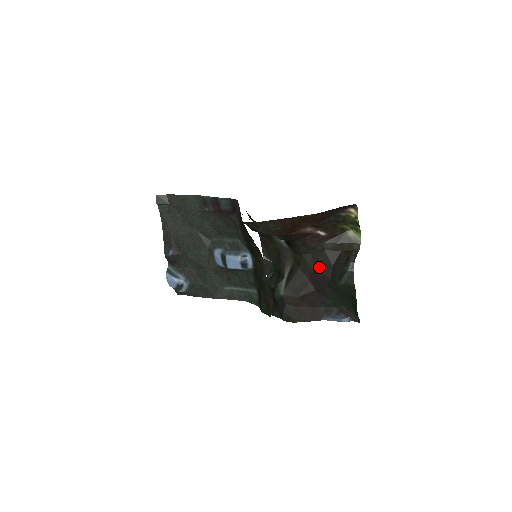
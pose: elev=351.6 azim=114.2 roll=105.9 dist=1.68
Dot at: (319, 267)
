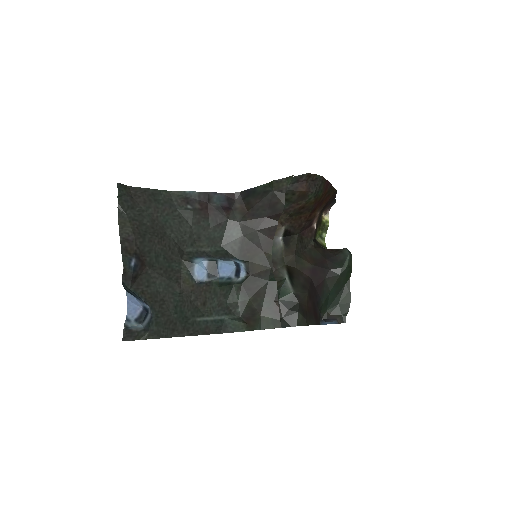
Dot at: (315, 262)
